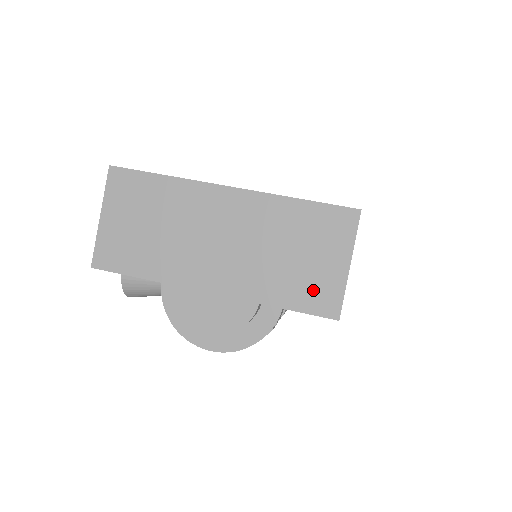
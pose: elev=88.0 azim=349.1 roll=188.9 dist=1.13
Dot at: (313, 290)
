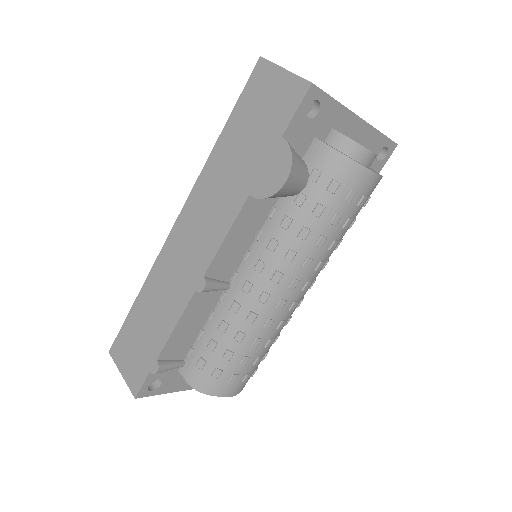
Dot at: occluded
